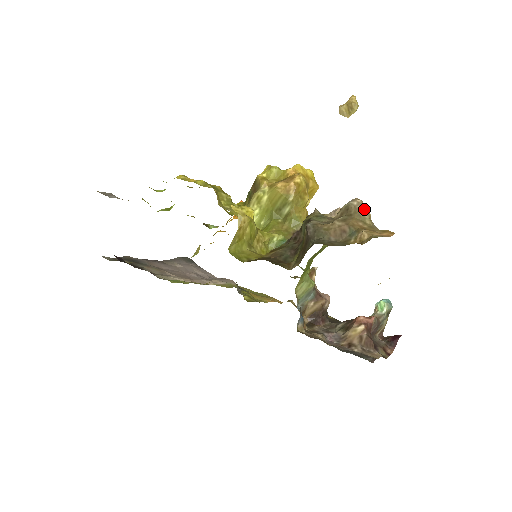
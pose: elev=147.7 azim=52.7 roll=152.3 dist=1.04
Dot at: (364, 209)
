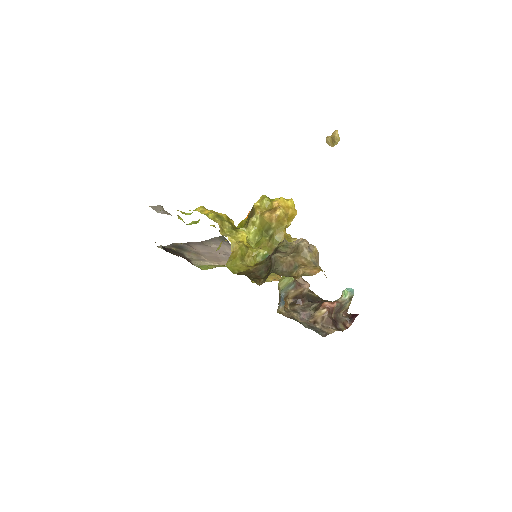
Dot at: (311, 246)
